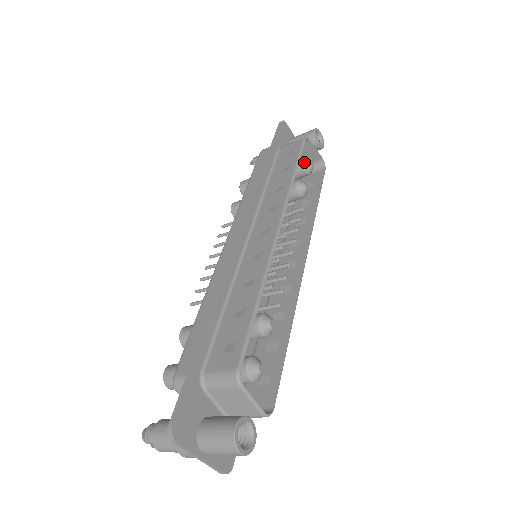
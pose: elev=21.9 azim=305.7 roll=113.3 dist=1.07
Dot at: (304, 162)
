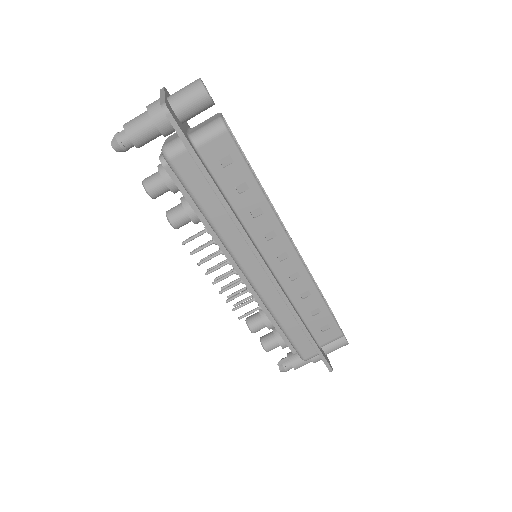
Dot at: occluded
